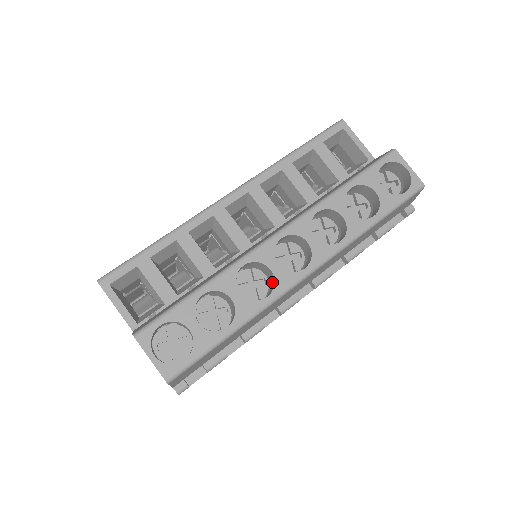
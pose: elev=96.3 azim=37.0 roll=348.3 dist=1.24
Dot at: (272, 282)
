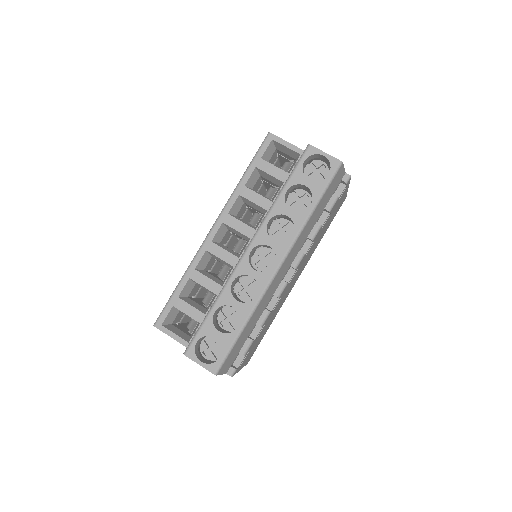
Dot at: occluded
